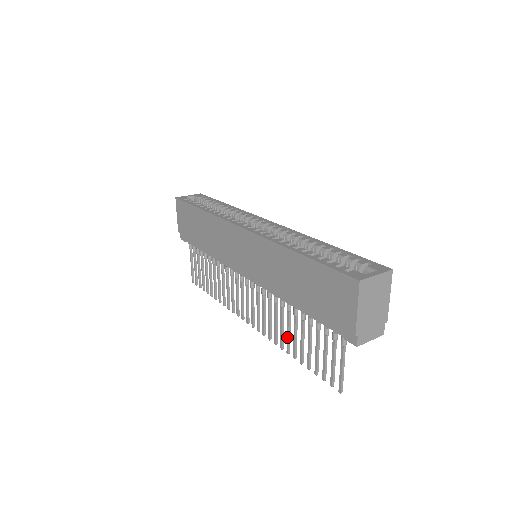
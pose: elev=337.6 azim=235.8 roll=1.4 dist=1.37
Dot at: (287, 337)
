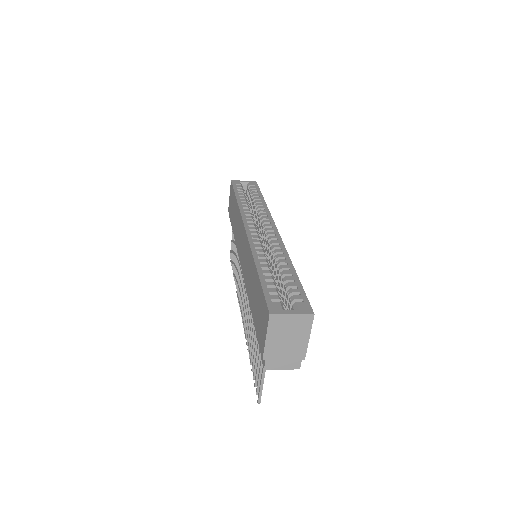
Dot at: (249, 337)
